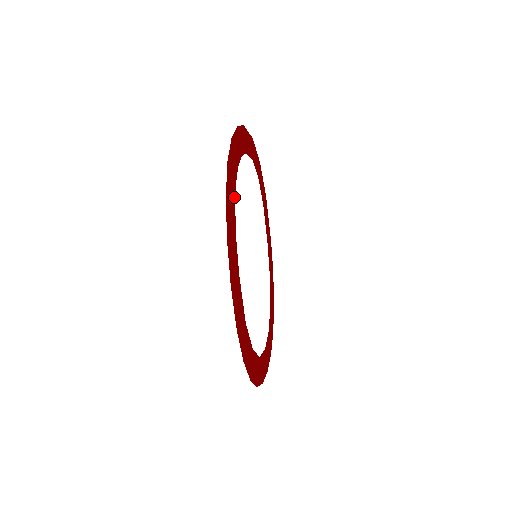
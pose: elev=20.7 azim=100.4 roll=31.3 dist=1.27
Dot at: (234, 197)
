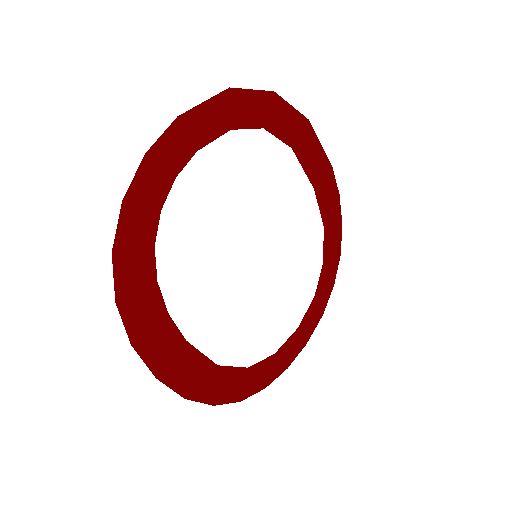
Dot at: (151, 269)
